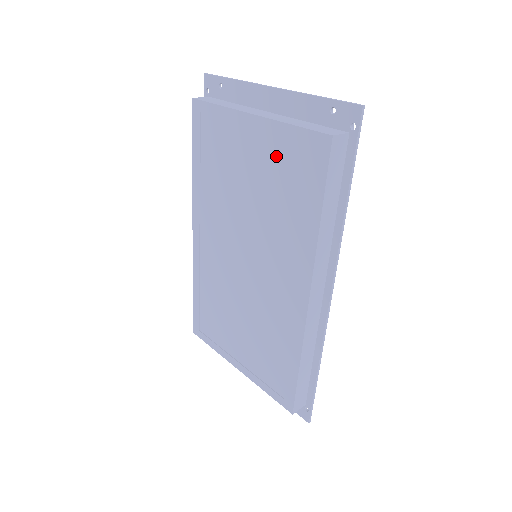
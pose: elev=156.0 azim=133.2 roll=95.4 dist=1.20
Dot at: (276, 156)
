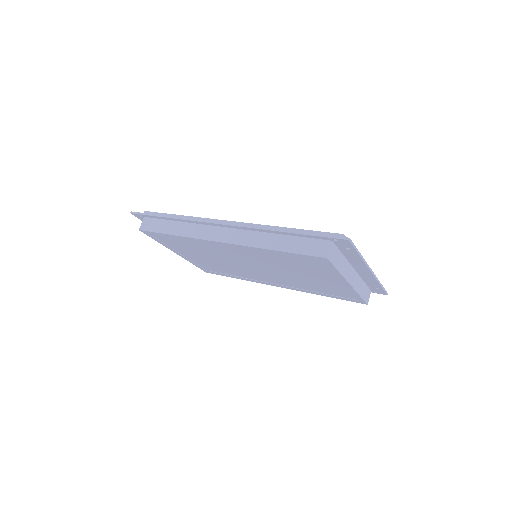
Dot at: (336, 288)
